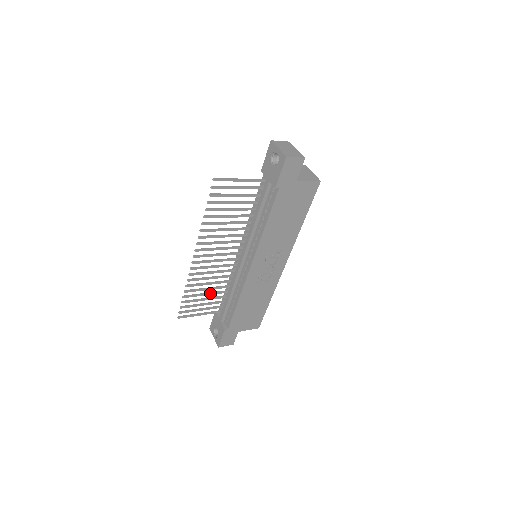
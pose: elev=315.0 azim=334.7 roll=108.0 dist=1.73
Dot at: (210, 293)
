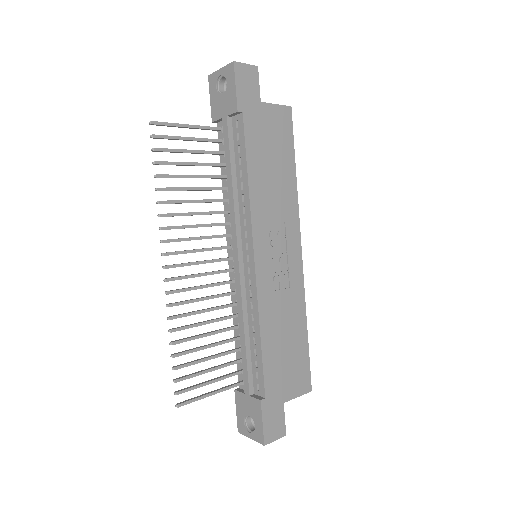
Dot at: (213, 343)
